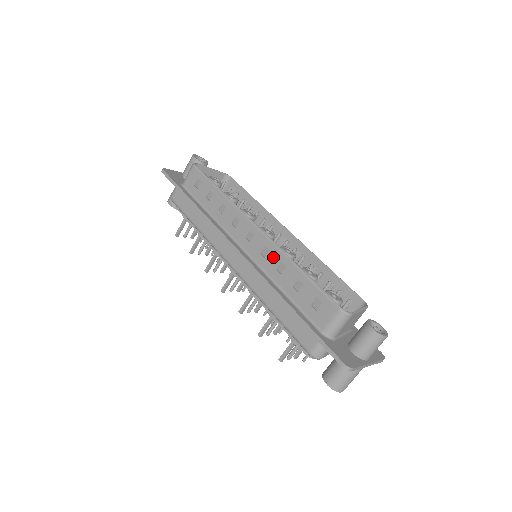
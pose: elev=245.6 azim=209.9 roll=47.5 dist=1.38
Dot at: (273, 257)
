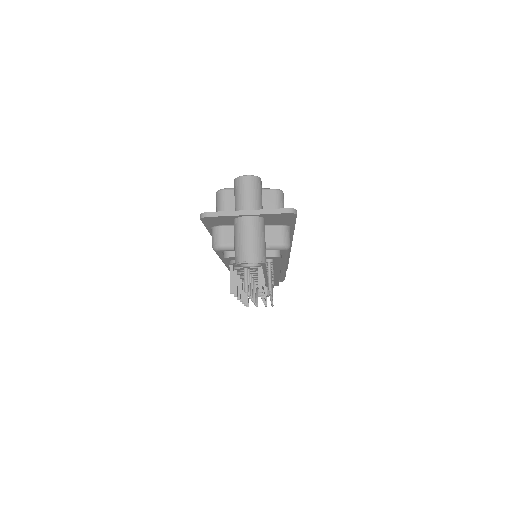
Dot at: occluded
